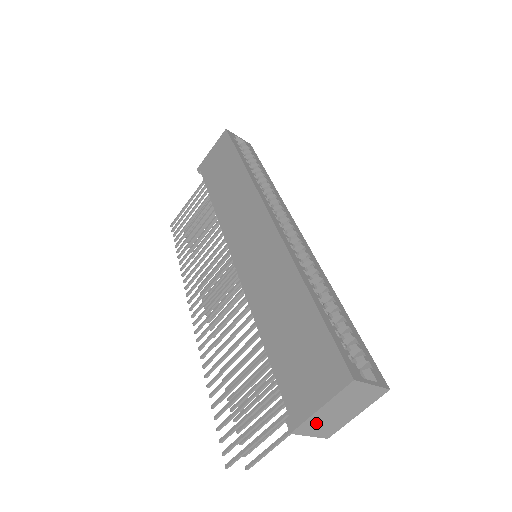
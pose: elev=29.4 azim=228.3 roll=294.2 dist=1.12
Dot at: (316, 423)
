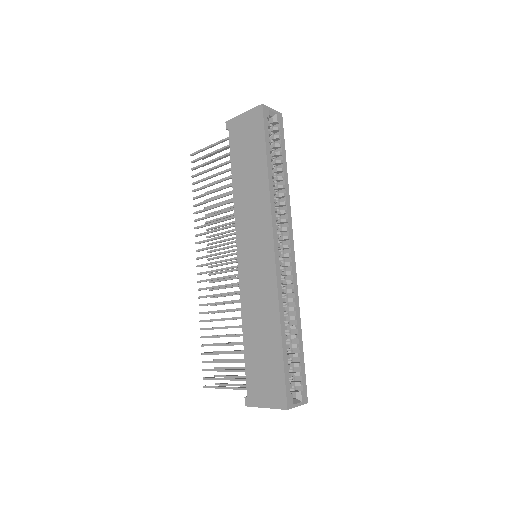
Dot at: occluded
